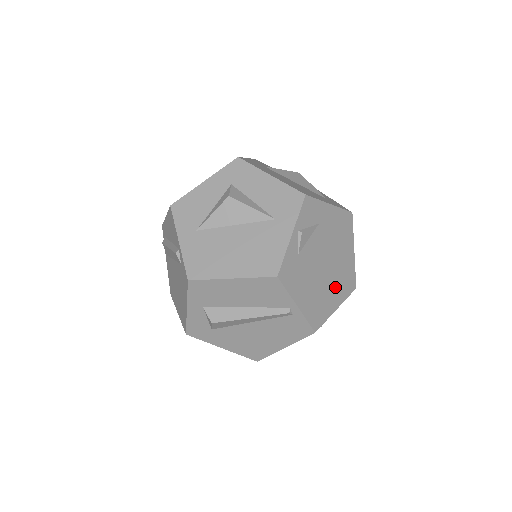
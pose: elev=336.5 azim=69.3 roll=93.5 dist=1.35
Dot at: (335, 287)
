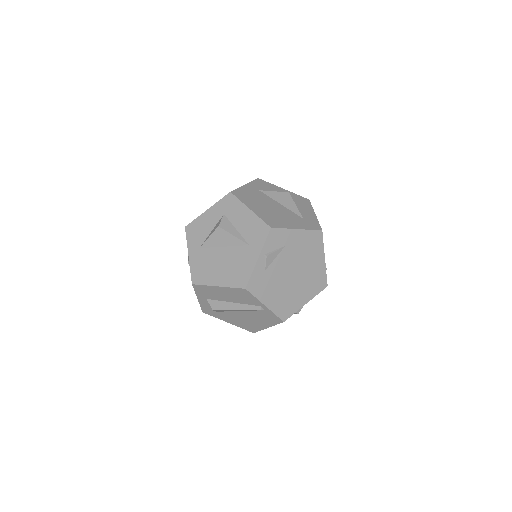
Dot at: (304, 288)
